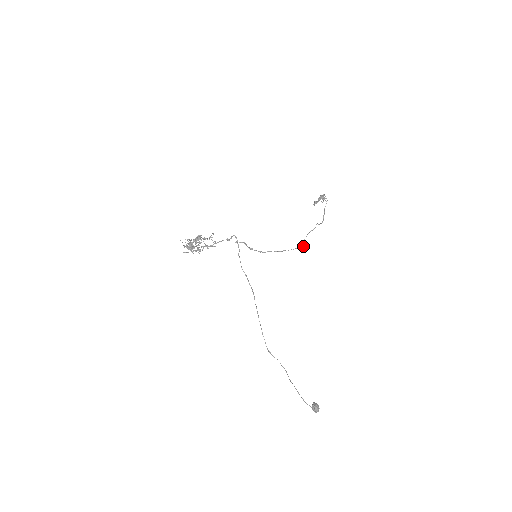
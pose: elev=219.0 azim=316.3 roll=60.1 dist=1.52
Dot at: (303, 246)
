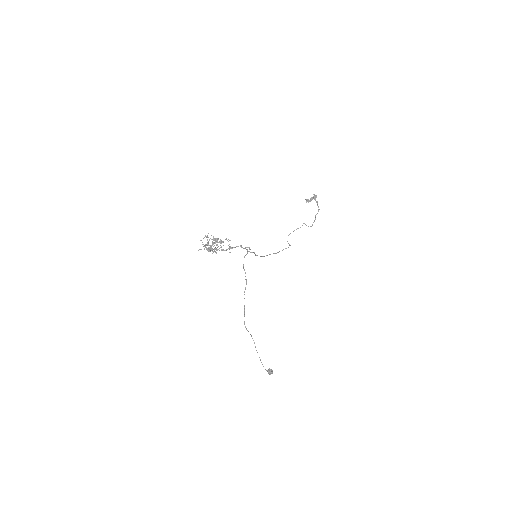
Dot at: (290, 245)
